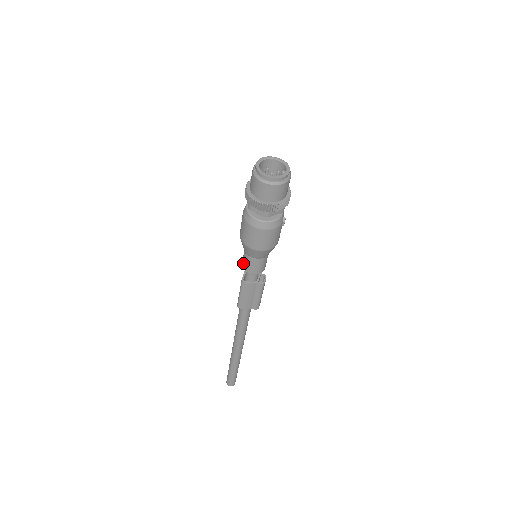
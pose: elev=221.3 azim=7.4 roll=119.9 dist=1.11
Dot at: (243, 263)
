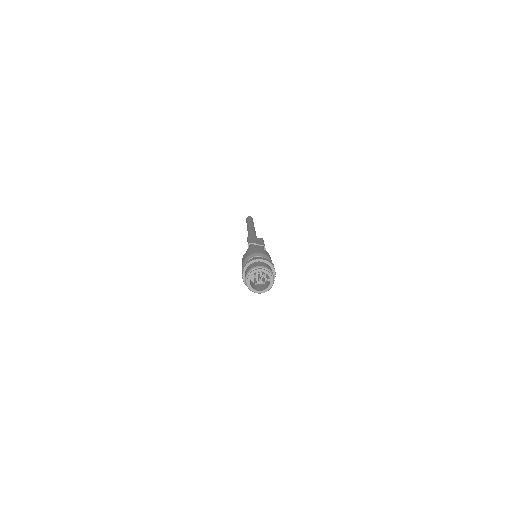
Dot at: occluded
